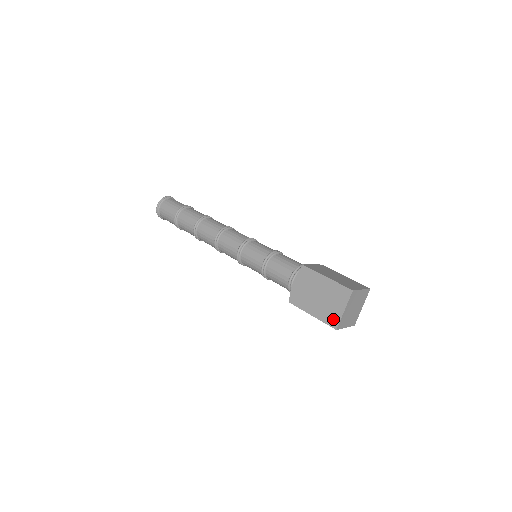
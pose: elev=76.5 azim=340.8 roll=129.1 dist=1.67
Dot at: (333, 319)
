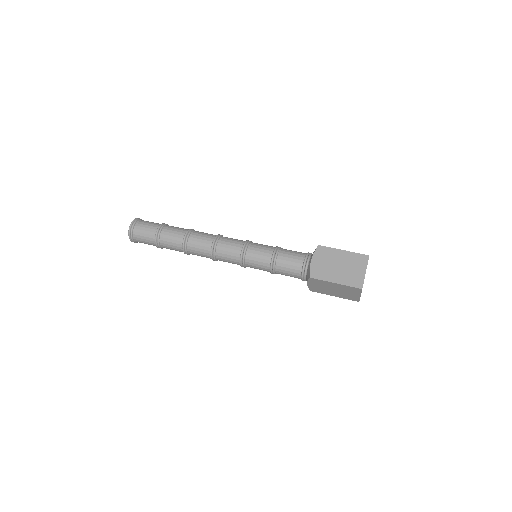
Dot at: (357, 281)
